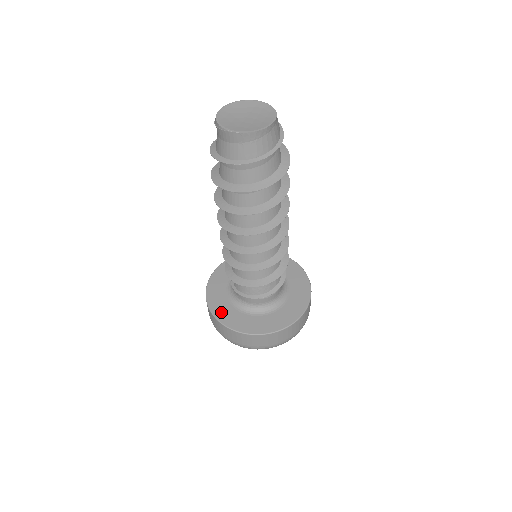
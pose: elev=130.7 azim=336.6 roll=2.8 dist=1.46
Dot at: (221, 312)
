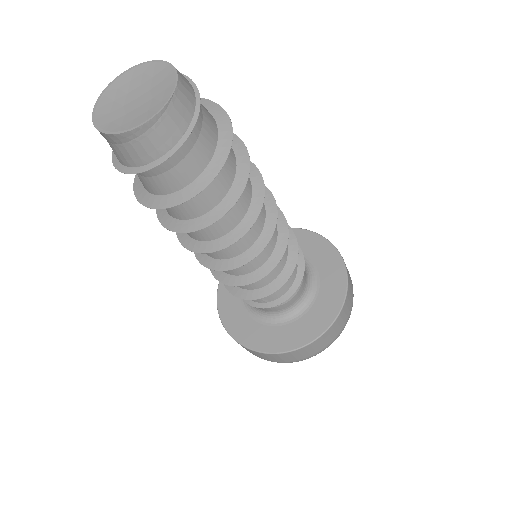
Dot at: occluded
